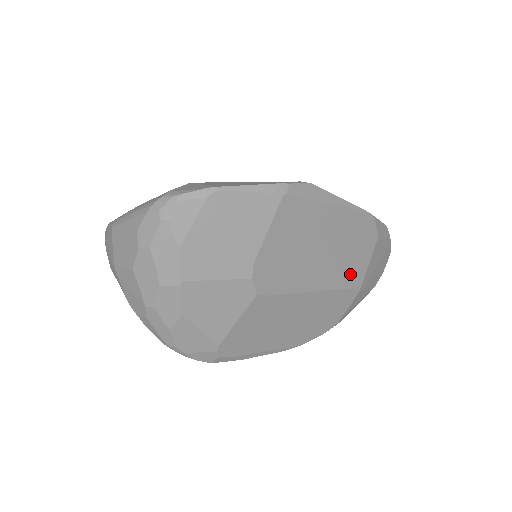
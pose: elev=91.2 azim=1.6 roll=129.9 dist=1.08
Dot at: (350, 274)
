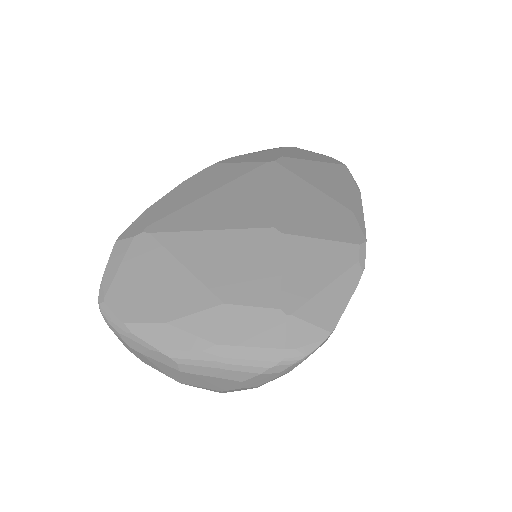
Dot at: occluded
